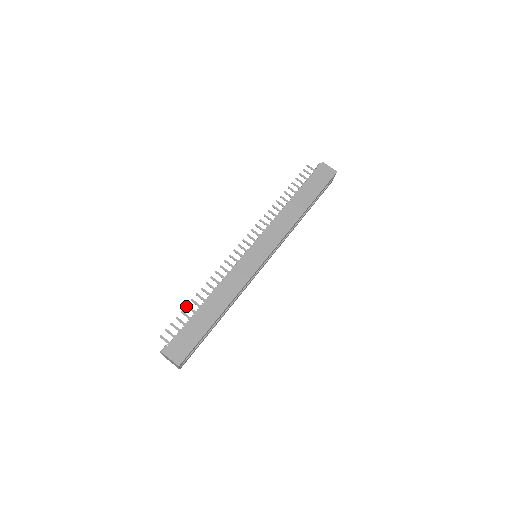
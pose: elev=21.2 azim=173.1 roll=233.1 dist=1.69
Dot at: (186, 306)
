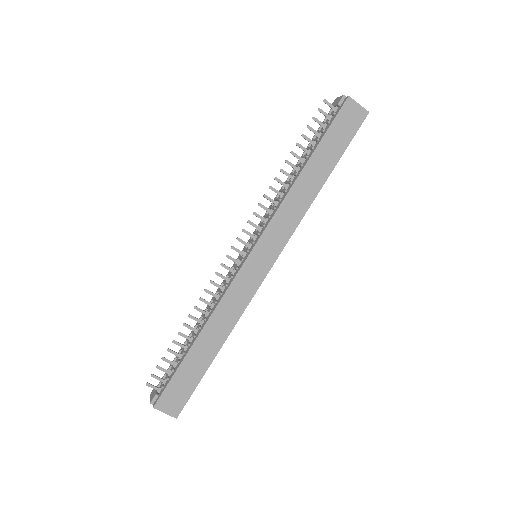
Dot at: (173, 342)
